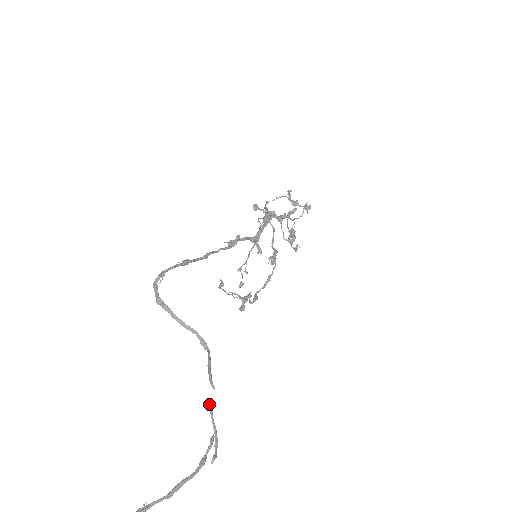
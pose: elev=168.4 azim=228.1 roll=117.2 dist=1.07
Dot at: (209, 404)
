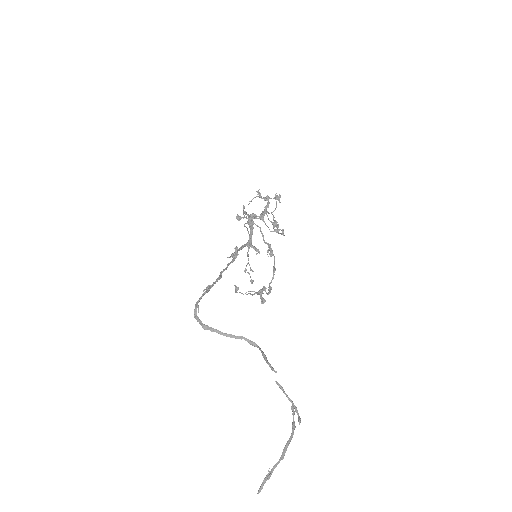
Dot at: (278, 385)
